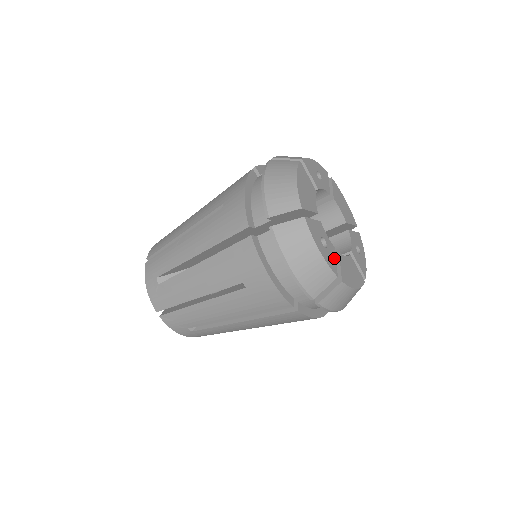
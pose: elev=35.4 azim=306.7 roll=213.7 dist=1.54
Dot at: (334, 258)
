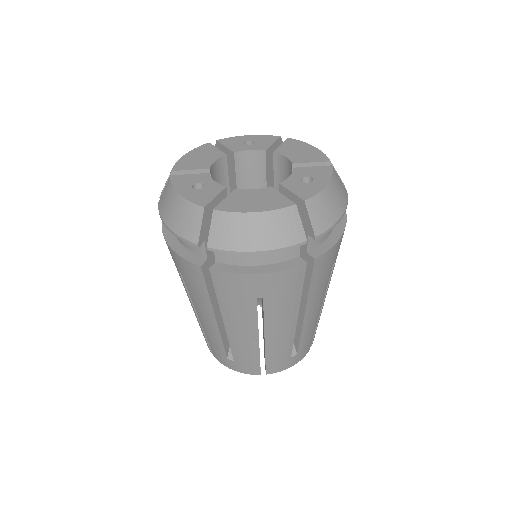
Dot at: (213, 194)
